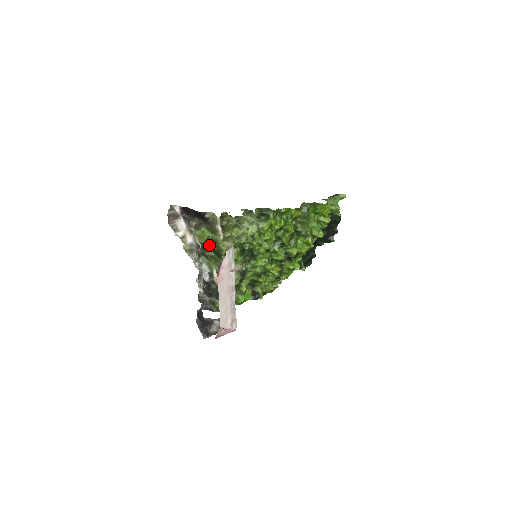
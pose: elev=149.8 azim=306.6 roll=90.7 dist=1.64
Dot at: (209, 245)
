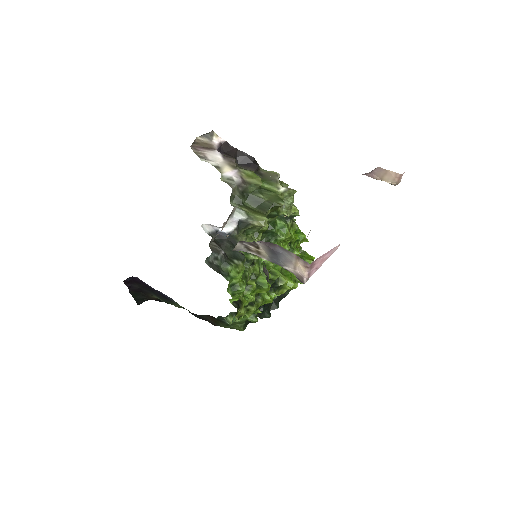
Dot at: (255, 191)
